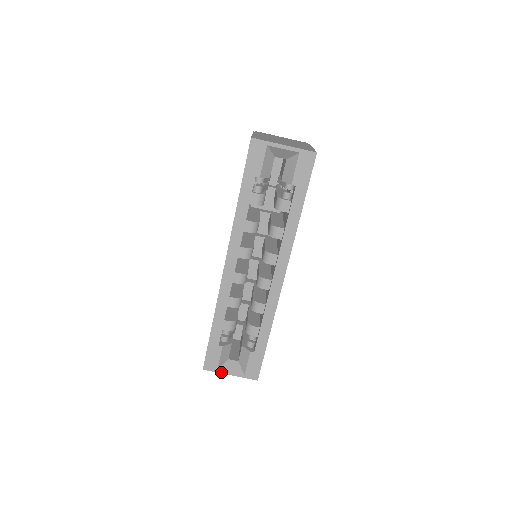
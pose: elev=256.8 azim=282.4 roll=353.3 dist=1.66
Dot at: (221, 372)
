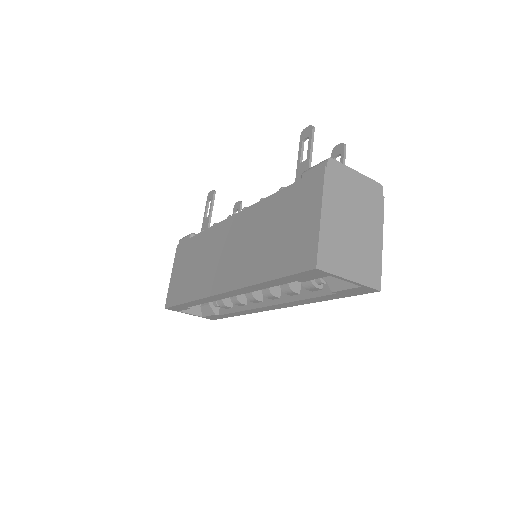
Dot at: (182, 312)
